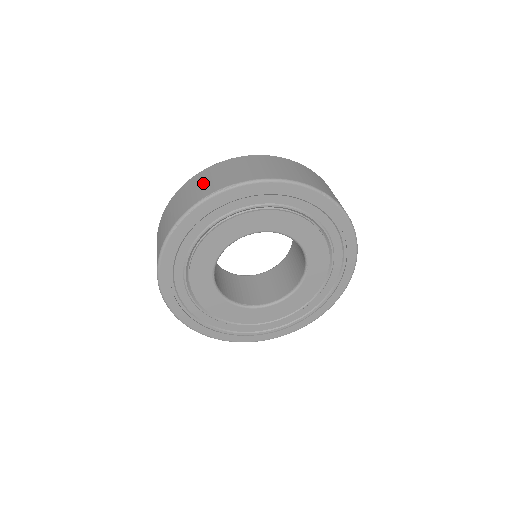
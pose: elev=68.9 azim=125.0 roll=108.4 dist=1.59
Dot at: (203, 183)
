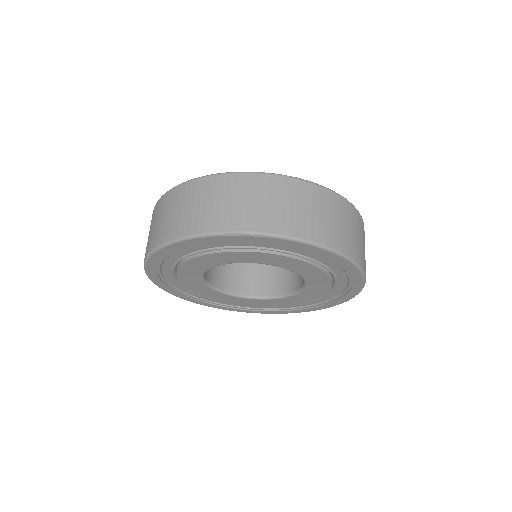
Dot at: (294, 206)
